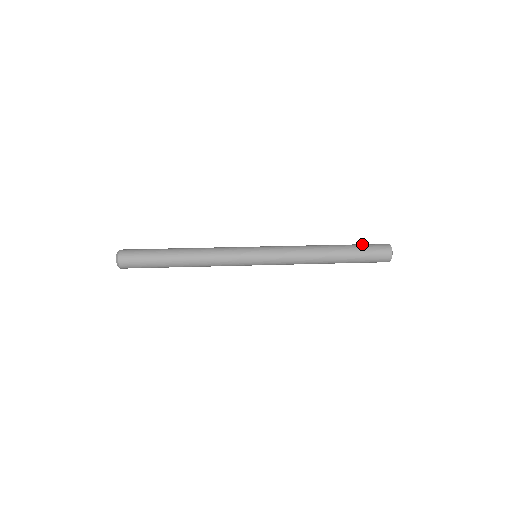
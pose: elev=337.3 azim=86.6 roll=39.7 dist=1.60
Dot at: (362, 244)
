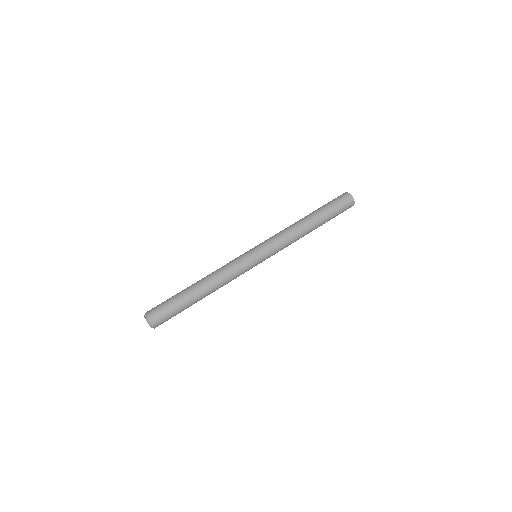
Dot at: (336, 211)
